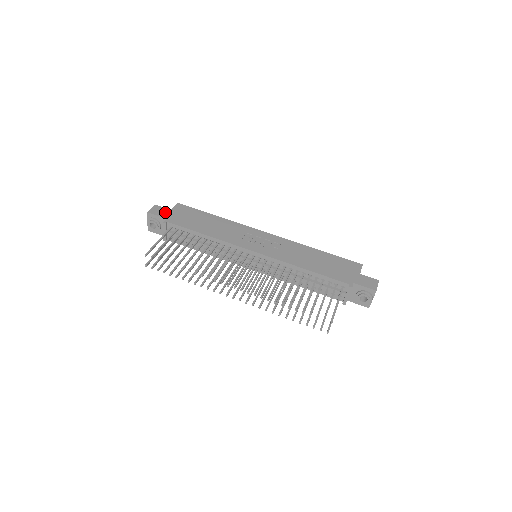
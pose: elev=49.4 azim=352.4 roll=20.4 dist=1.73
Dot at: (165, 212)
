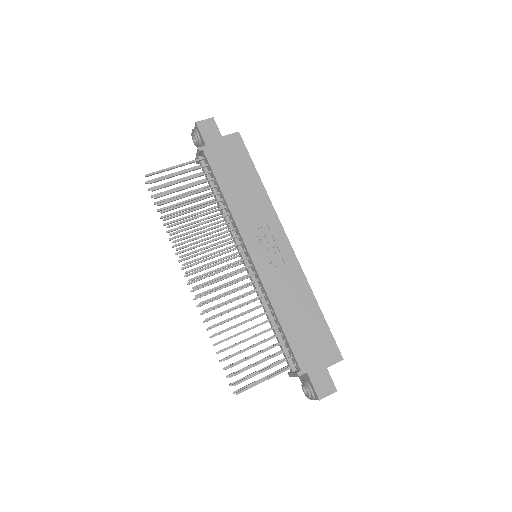
Dot at: (213, 135)
